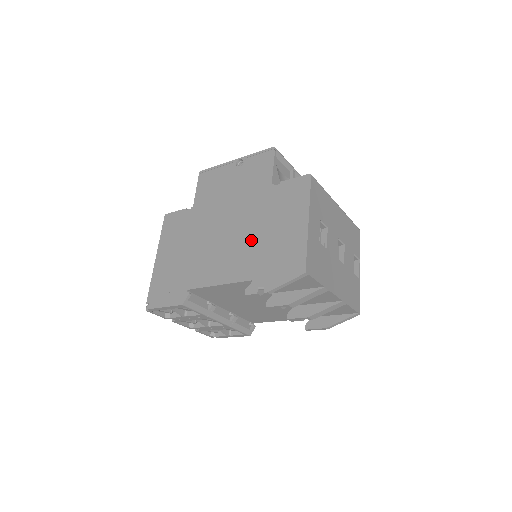
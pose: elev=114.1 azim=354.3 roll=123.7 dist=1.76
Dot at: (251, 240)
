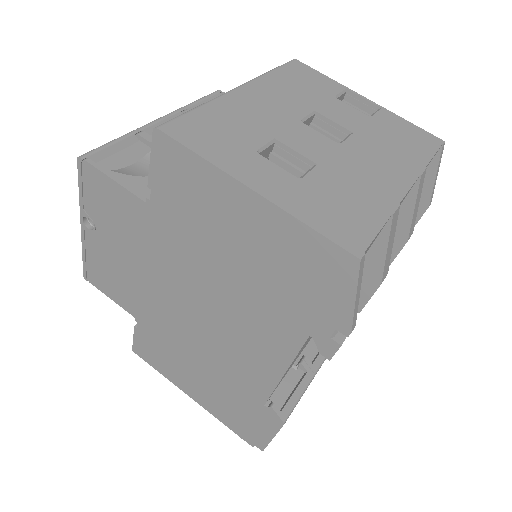
Dot at: (233, 292)
